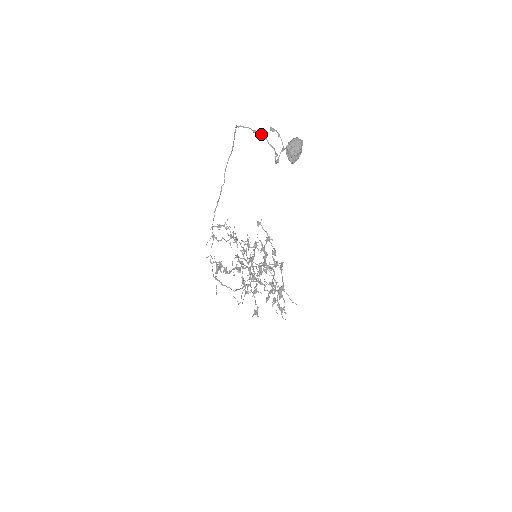
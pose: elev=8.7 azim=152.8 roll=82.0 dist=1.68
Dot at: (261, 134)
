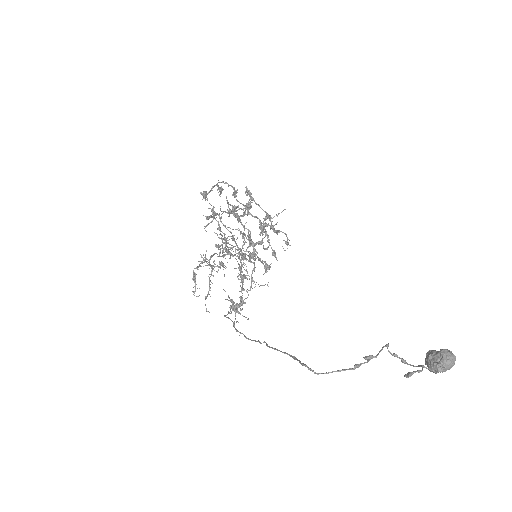
Dot at: occluded
